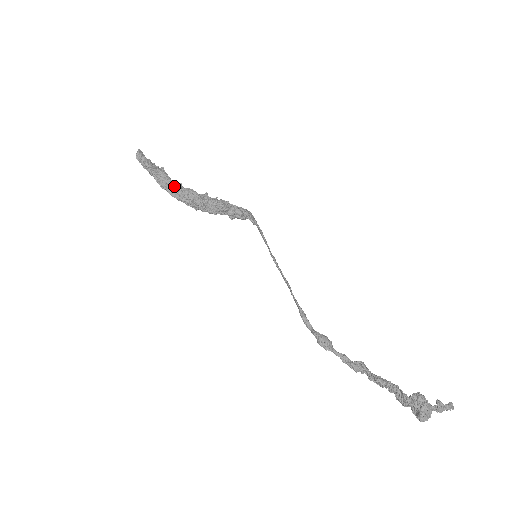
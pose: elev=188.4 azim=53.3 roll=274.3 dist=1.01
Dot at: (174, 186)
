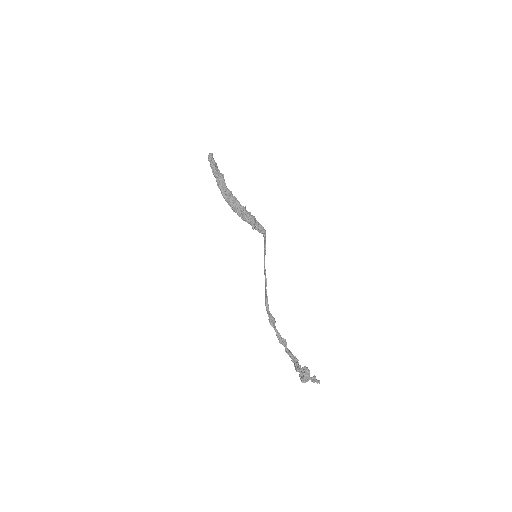
Dot at: (227, 191)
